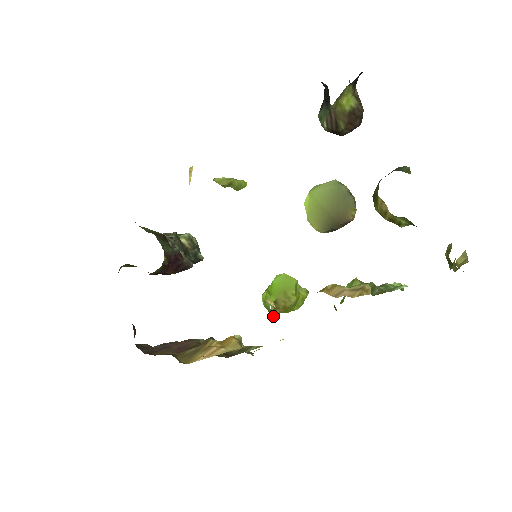
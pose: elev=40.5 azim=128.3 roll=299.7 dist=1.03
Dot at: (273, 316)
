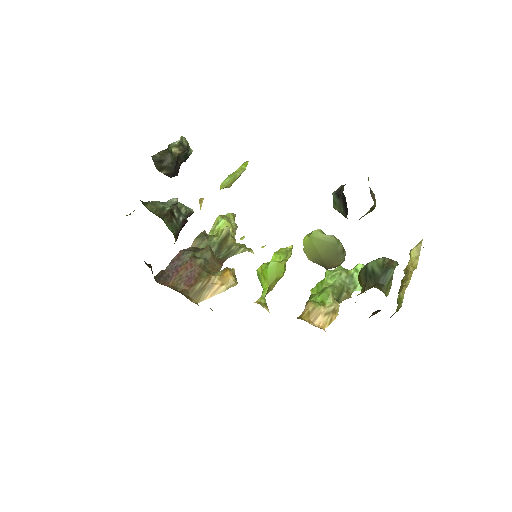
Dot at: occluded
